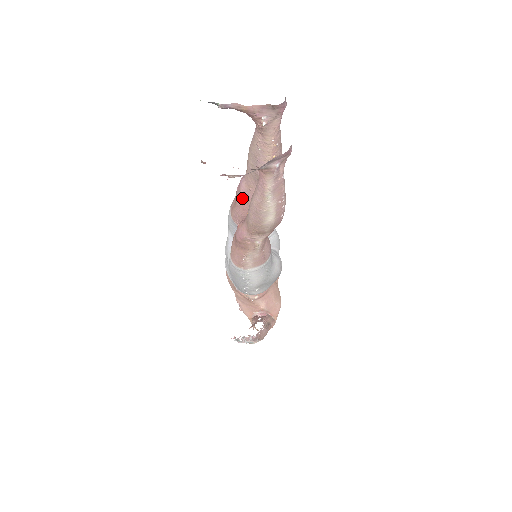
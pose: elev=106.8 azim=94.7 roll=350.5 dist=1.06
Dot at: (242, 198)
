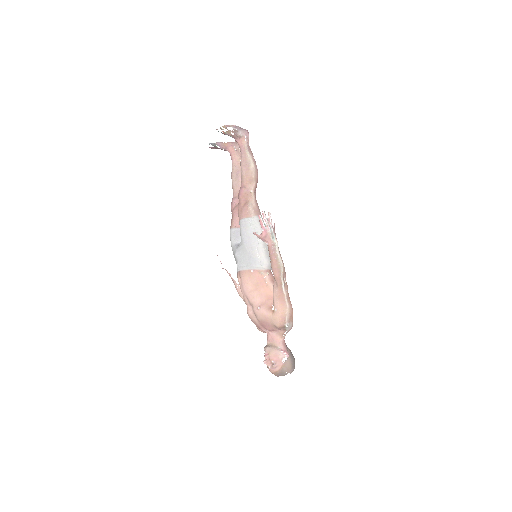
Dot at: (235, 205)
